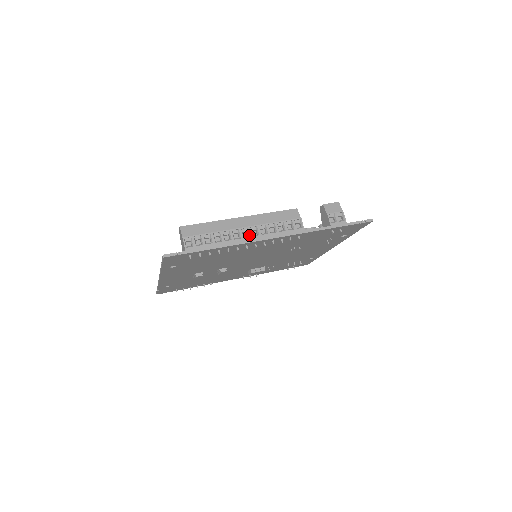
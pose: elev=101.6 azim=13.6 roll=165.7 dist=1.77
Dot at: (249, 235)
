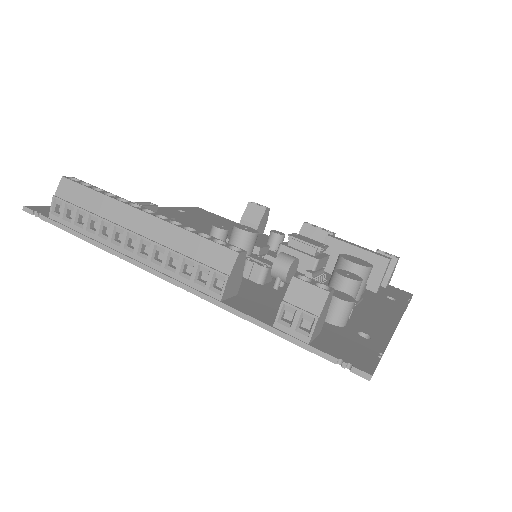
Dot at: (134, 249)
